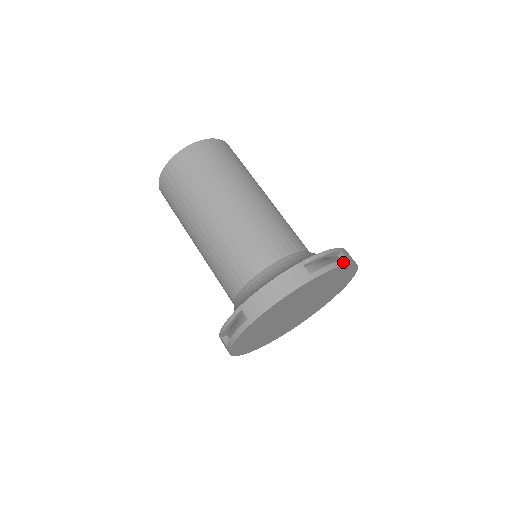
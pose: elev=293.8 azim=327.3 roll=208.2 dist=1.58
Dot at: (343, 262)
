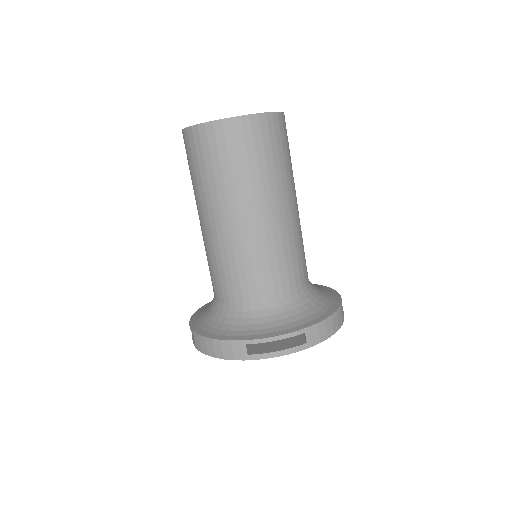
Dot at: (295, 349)
